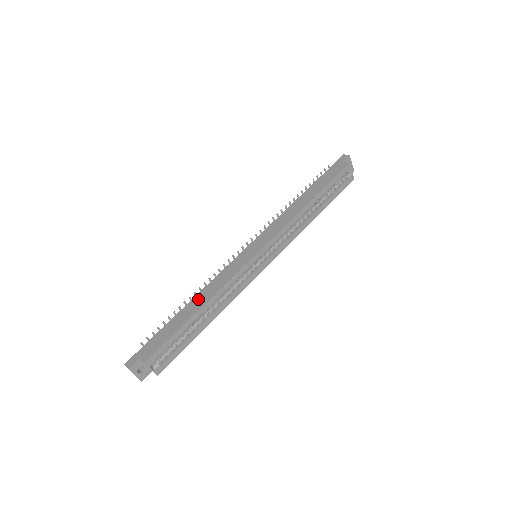
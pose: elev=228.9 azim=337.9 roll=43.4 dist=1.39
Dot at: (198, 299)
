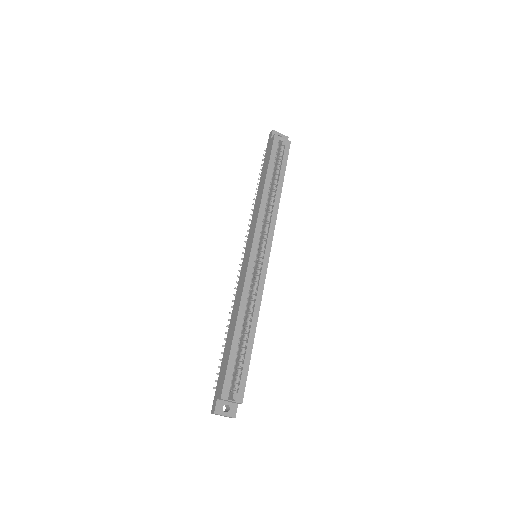
Dot at: (232, 321)
